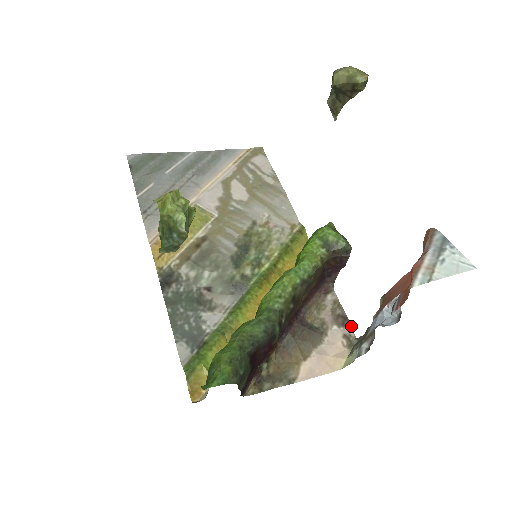
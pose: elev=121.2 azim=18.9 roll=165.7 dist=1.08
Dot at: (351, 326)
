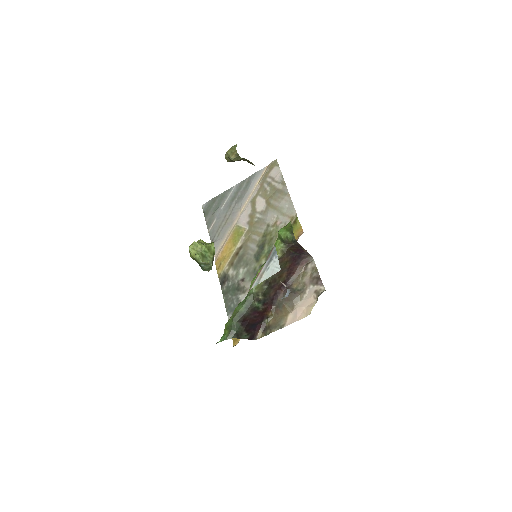
Dot at: (322, 283)
